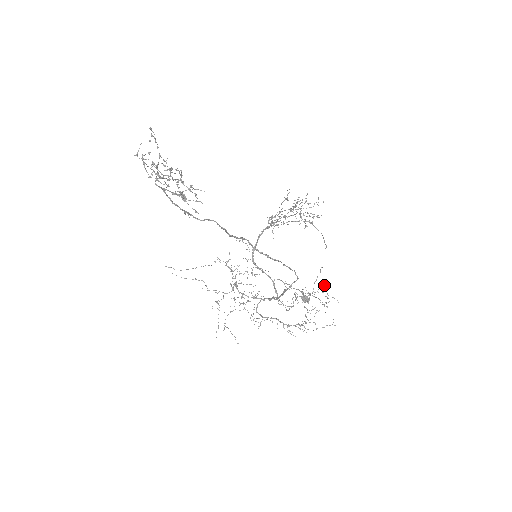
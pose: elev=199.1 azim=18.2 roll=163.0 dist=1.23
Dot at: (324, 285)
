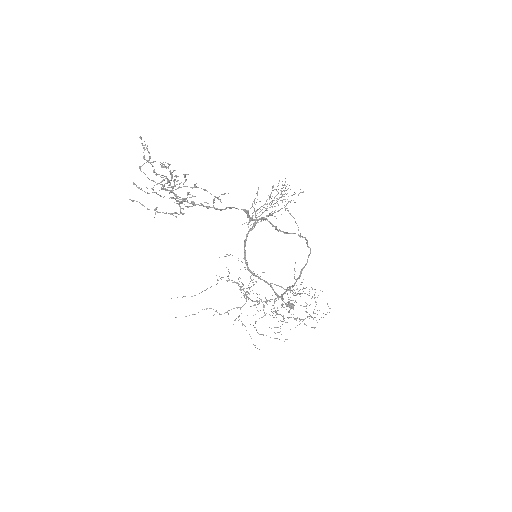
Dot at: (302, 282)
